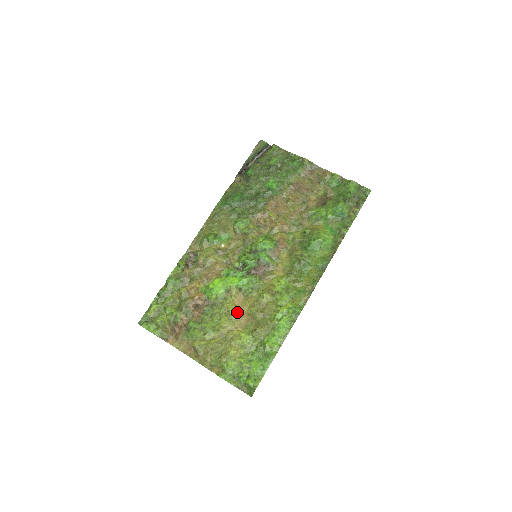
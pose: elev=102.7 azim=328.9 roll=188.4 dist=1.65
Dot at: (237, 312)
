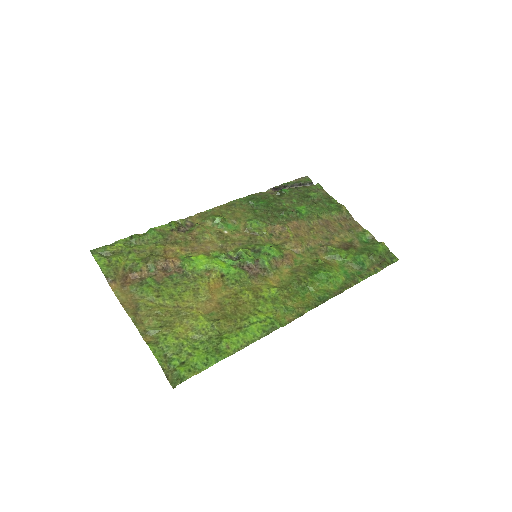
Dot at: (208, 294)
